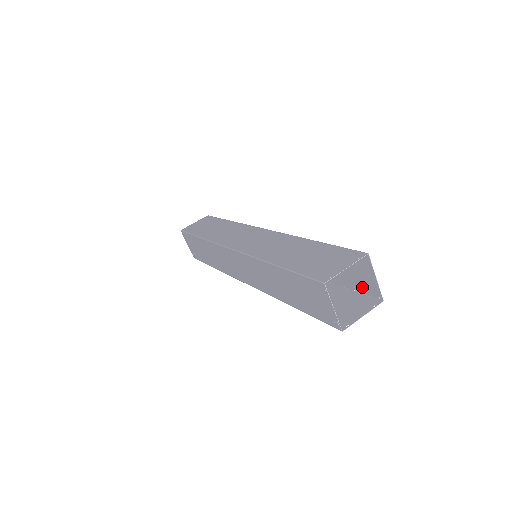
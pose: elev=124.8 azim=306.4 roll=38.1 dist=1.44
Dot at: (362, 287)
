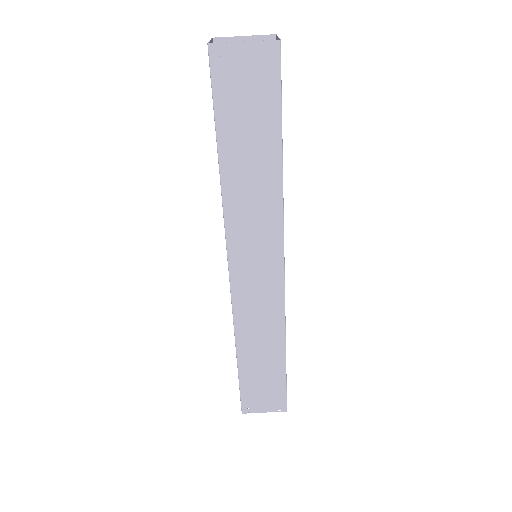
Dot at: occluded
